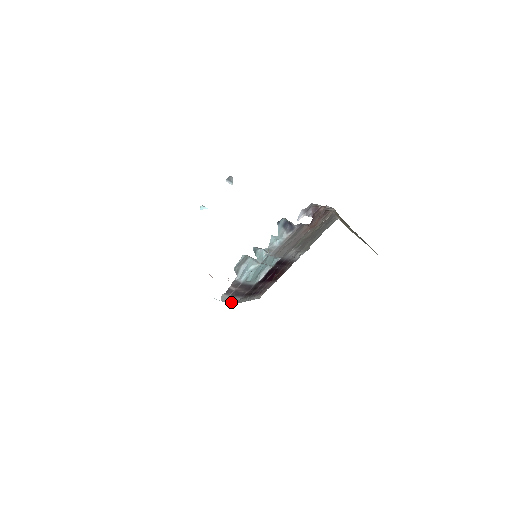
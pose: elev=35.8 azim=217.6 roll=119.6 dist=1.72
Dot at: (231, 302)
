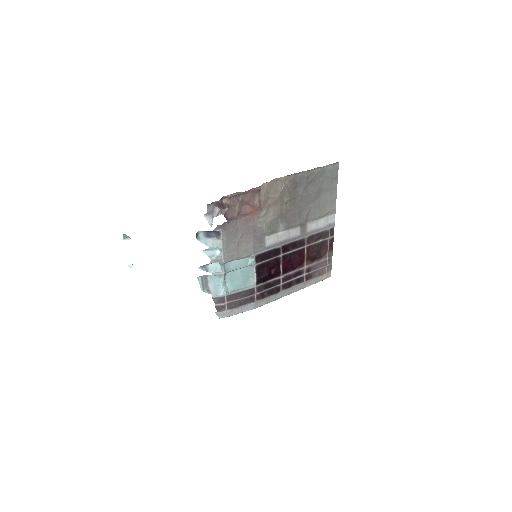
Dot at: (241, 312)
